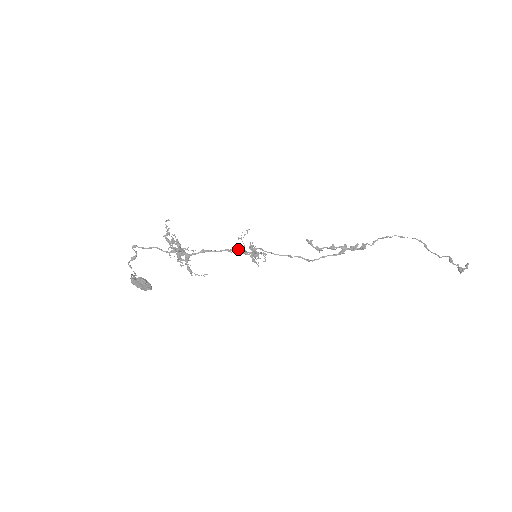
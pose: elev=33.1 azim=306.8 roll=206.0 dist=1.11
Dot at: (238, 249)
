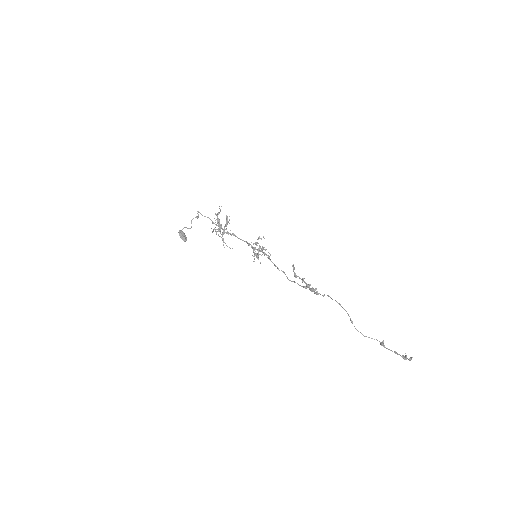
Dot at: occluded
